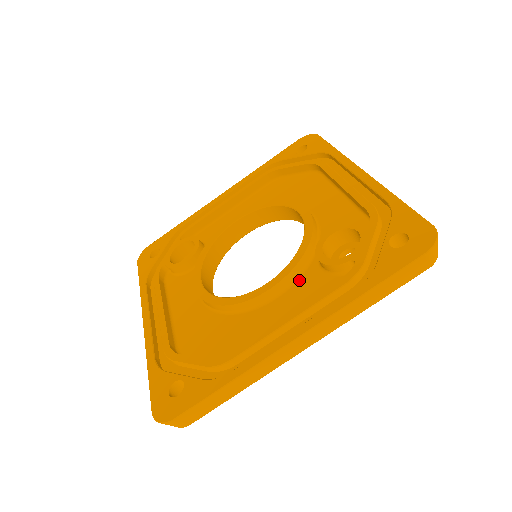
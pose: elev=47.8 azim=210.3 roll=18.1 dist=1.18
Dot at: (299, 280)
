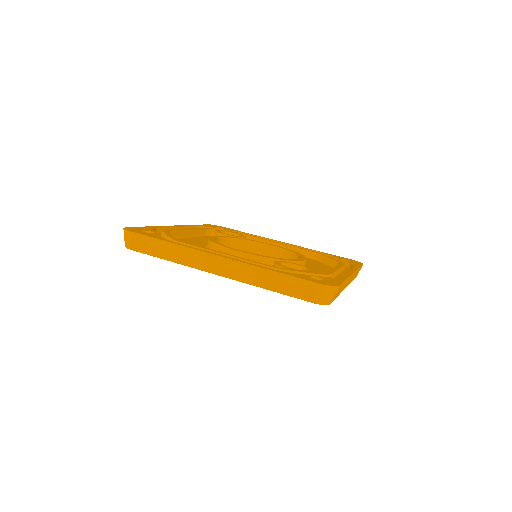
Dot at: occluded
